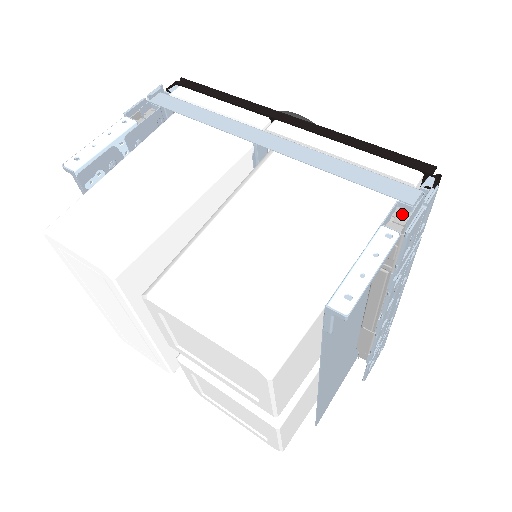
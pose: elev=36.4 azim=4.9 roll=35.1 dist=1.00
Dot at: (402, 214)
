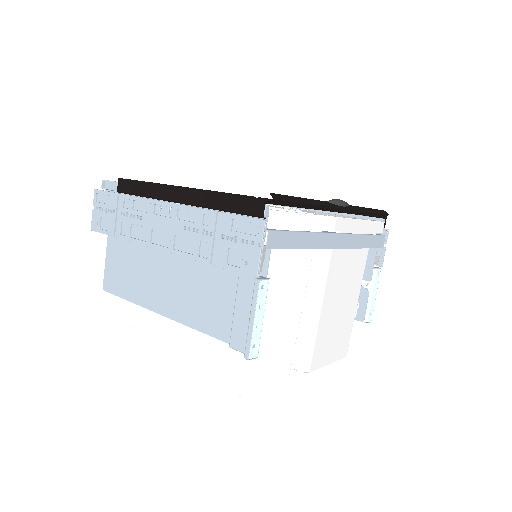
Dot at: (376, 250)
